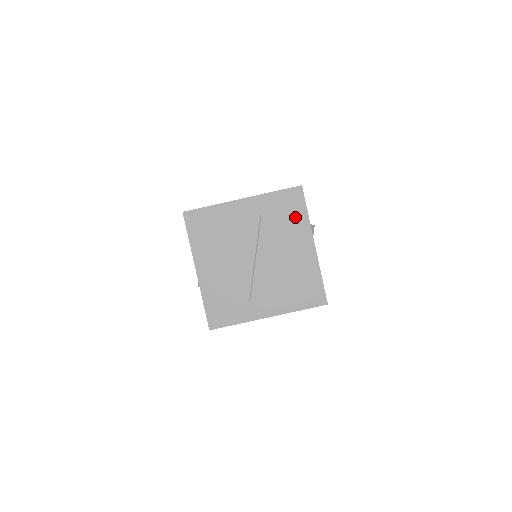
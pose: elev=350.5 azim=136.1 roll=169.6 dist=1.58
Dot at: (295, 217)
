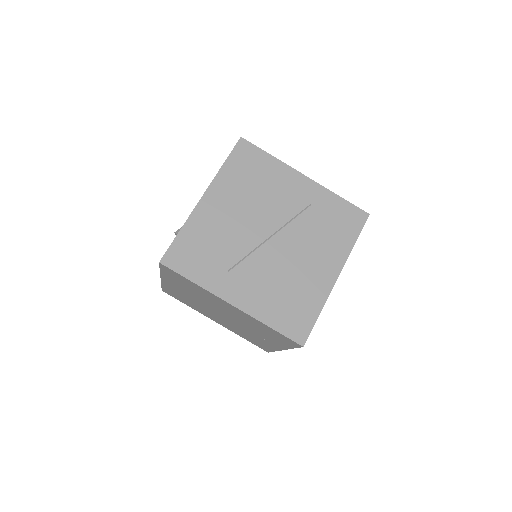
Dot at: (341, 235)
